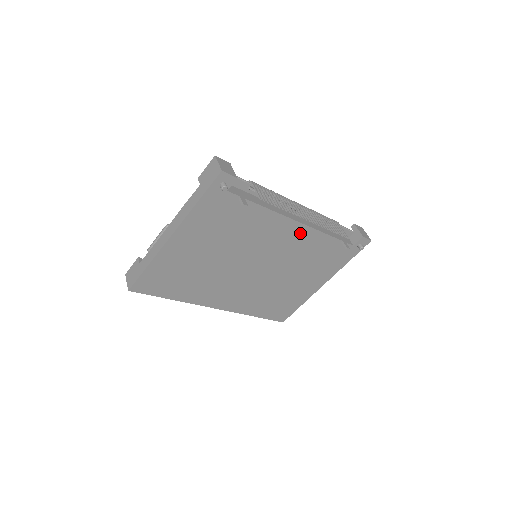
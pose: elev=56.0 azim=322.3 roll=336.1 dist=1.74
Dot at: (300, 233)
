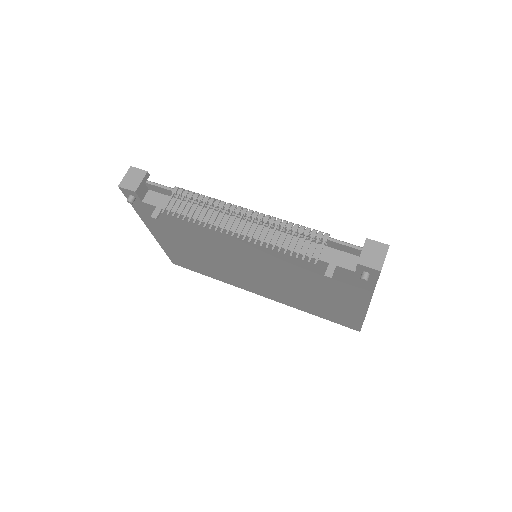
Dot at: (258, 245)
